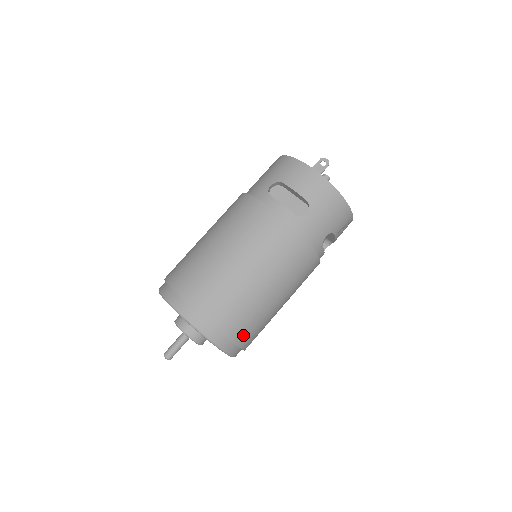
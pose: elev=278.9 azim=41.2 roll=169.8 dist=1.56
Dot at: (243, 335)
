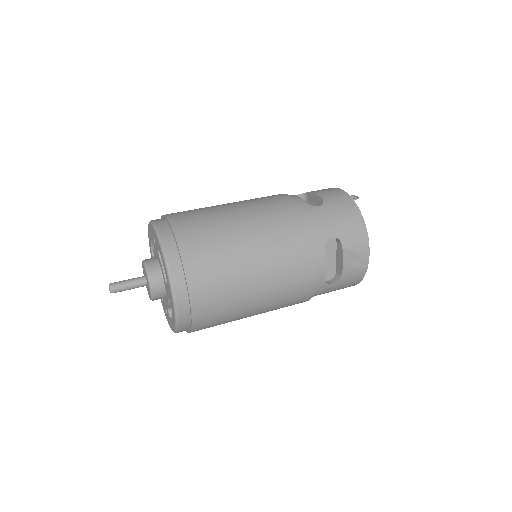
Dot at: (198, 267)
